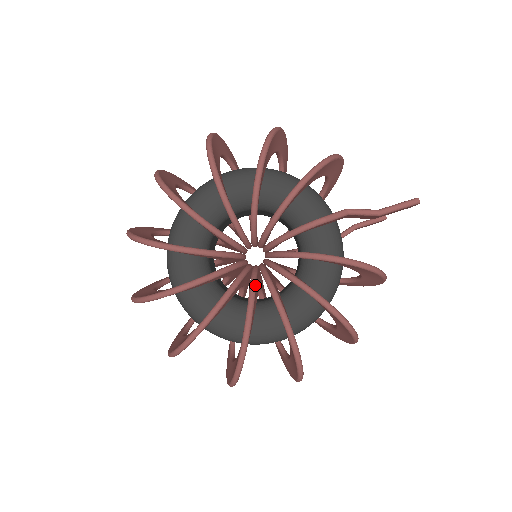
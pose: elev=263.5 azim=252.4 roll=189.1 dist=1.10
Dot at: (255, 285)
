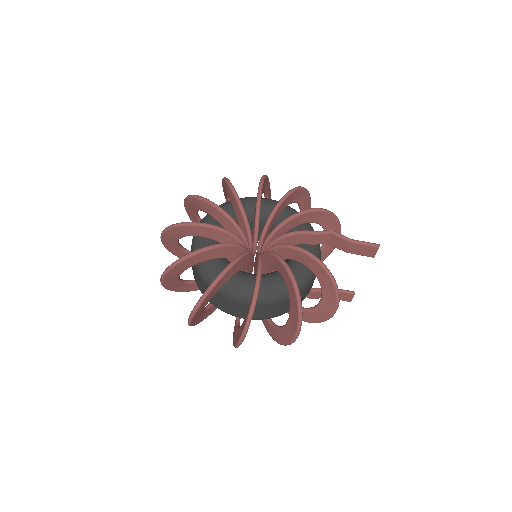
Dot at: (250, 252)
